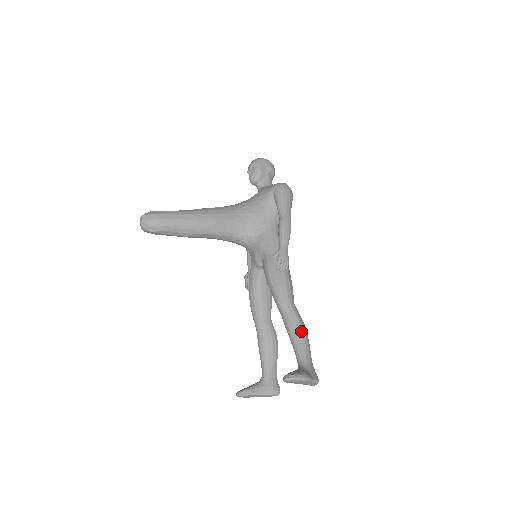
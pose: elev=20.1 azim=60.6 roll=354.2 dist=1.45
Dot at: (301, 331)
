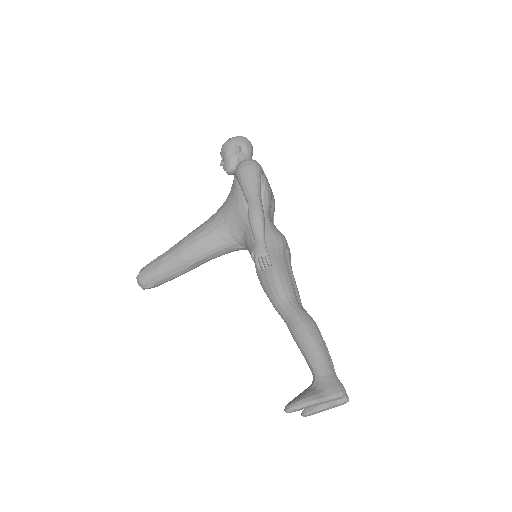
Dot at: (304, 336)
